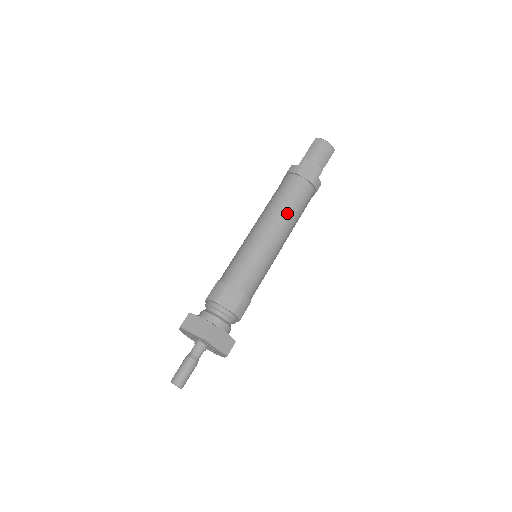
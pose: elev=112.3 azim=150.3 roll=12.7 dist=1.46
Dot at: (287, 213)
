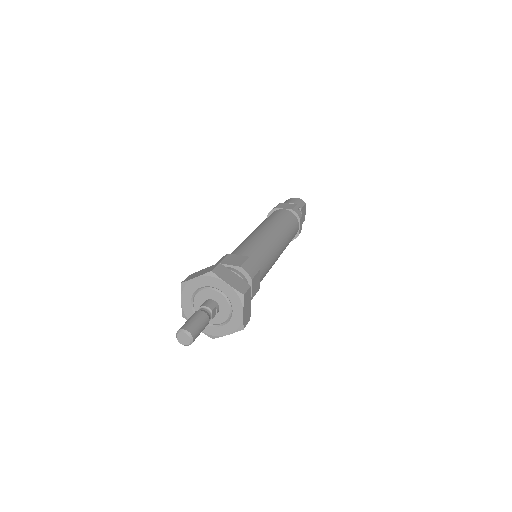
Dot at: (276, 222)
